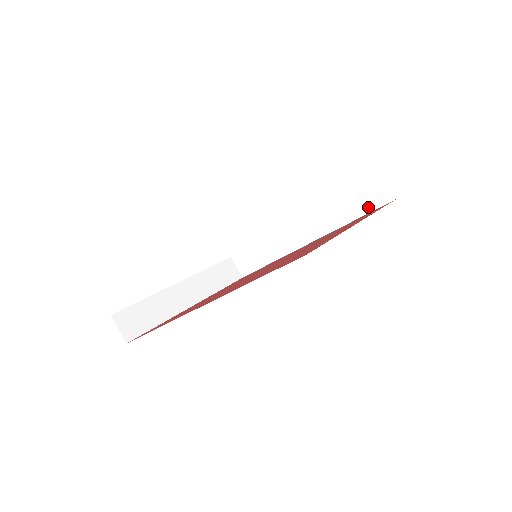
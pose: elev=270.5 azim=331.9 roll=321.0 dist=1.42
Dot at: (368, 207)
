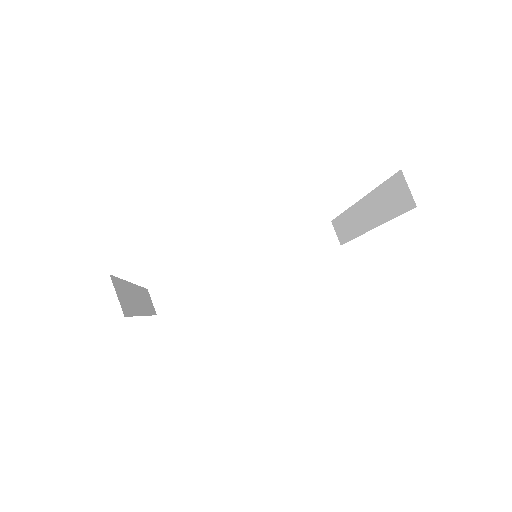
Dot at: (316, 250)
